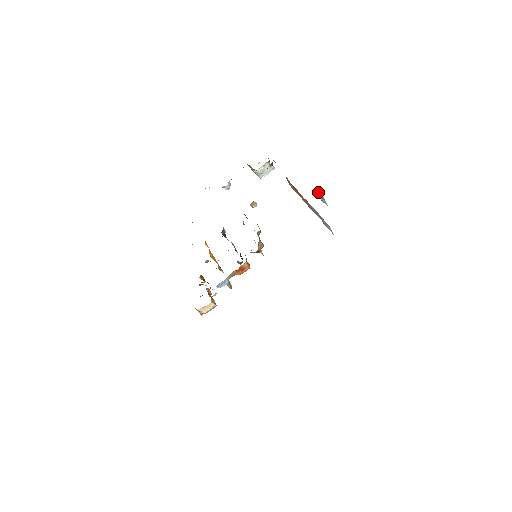
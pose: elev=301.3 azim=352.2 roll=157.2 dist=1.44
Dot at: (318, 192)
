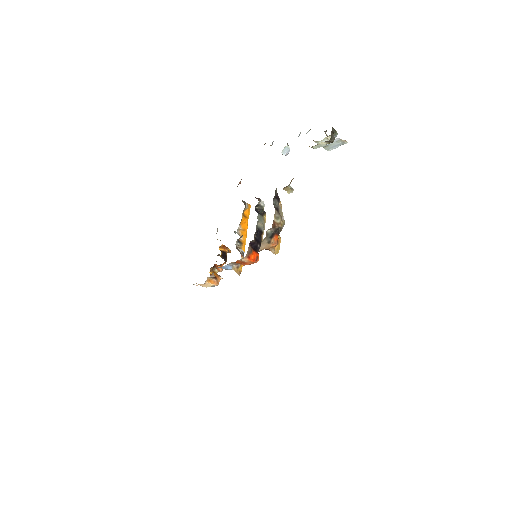
Dot at: occluded
